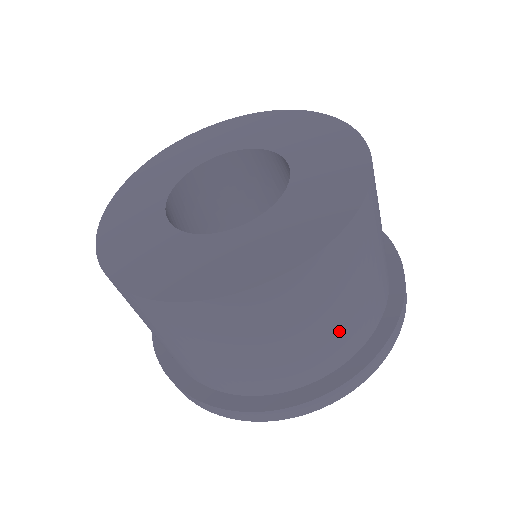
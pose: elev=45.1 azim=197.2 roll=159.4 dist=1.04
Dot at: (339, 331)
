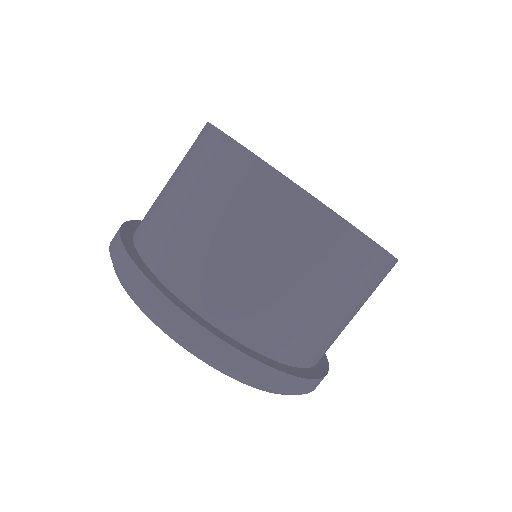
Dot at: (321, 328)
